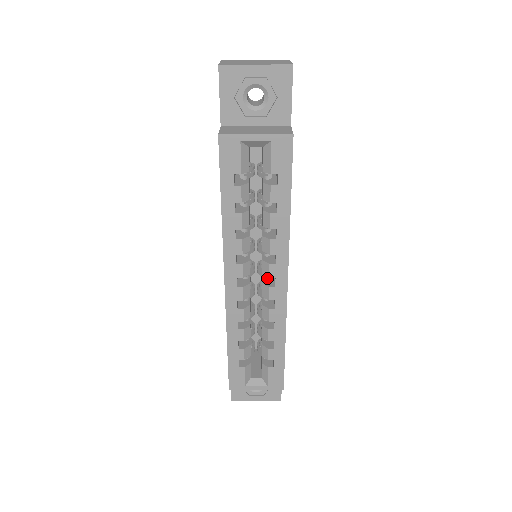
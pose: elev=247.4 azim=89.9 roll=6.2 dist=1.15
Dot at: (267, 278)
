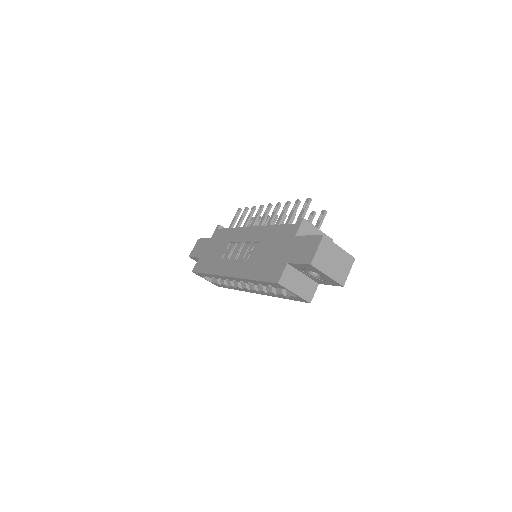
Dot at: occluded
